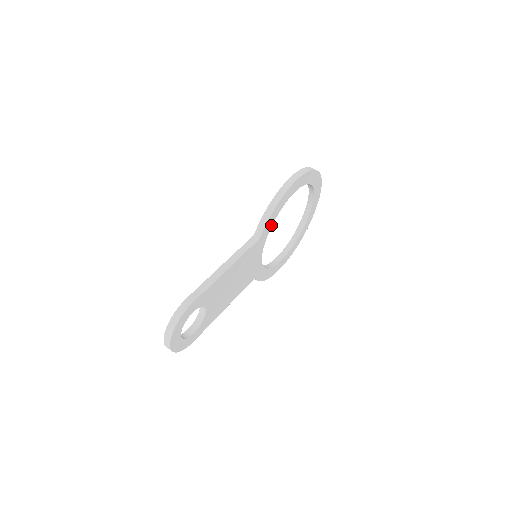
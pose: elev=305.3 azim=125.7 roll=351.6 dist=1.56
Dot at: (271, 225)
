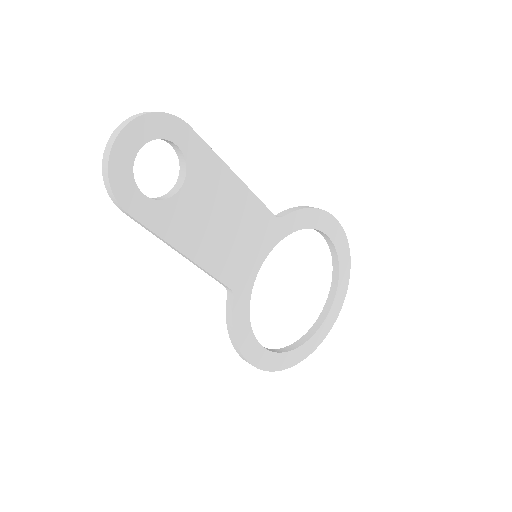
Dot at: (294, 230)
